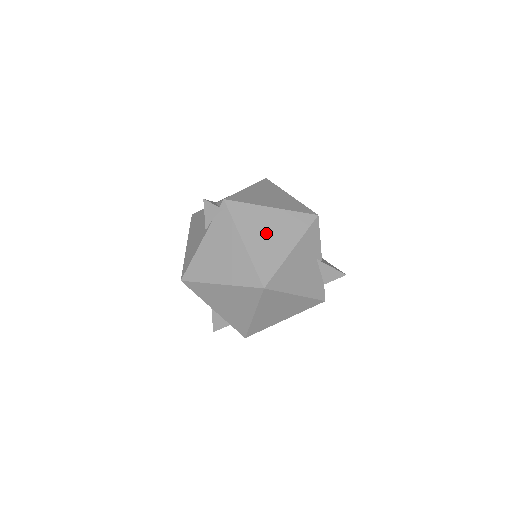
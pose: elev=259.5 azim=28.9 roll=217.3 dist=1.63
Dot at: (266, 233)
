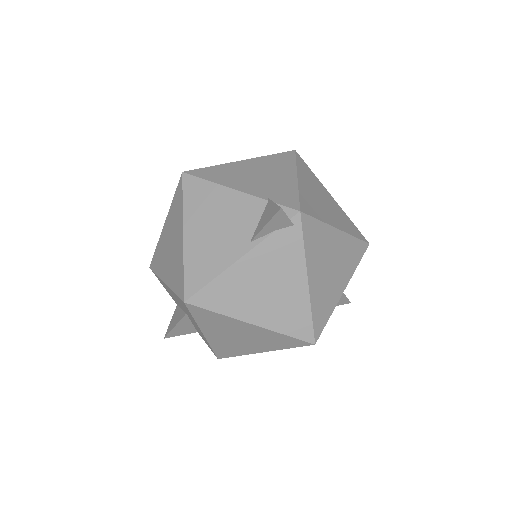
Dot at: (329, 267)
